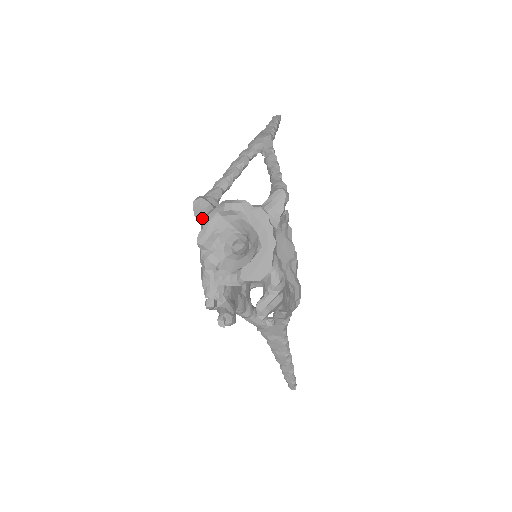
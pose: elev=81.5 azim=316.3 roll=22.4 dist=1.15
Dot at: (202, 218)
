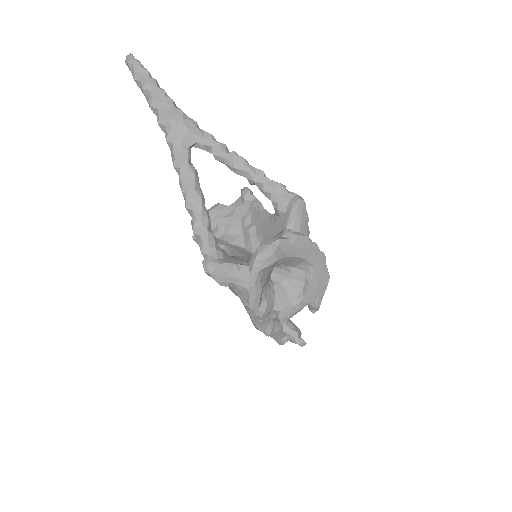
Dot at: (235, 284)
